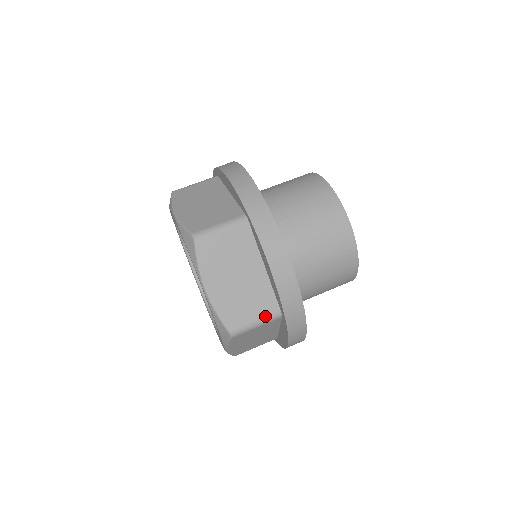
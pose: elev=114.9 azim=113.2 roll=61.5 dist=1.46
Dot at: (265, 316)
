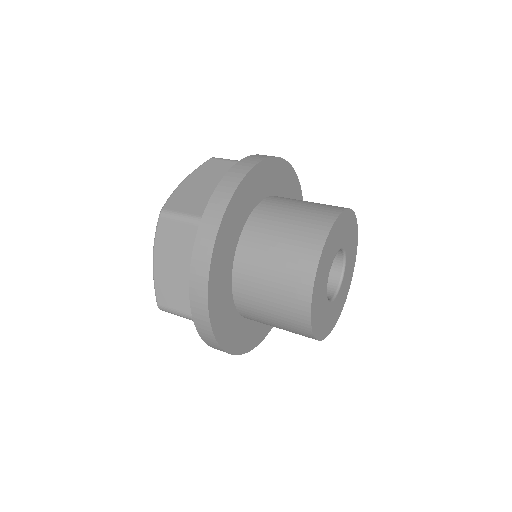
Dot at: (187, 313)
